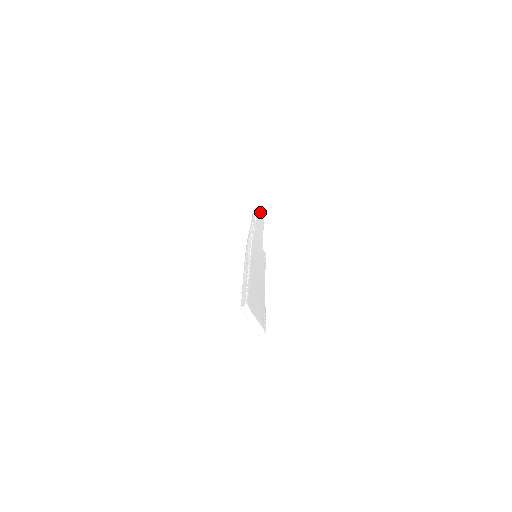
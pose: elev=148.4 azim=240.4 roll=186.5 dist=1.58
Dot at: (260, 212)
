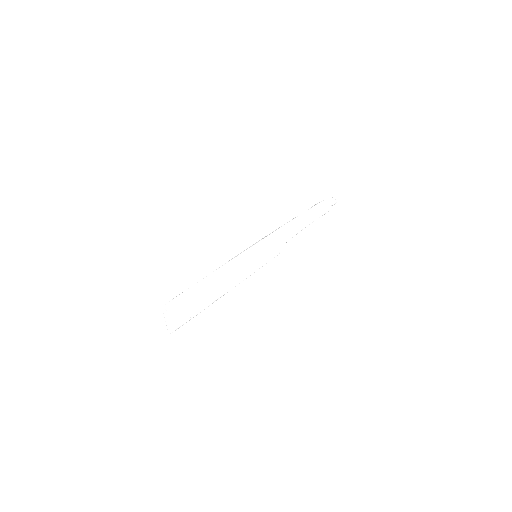
Dot at: (326, 204)
